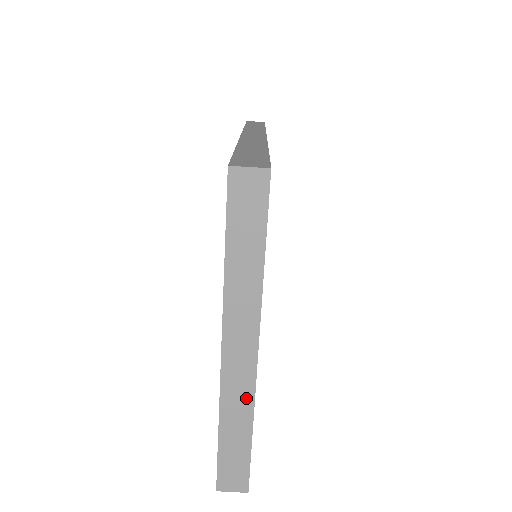
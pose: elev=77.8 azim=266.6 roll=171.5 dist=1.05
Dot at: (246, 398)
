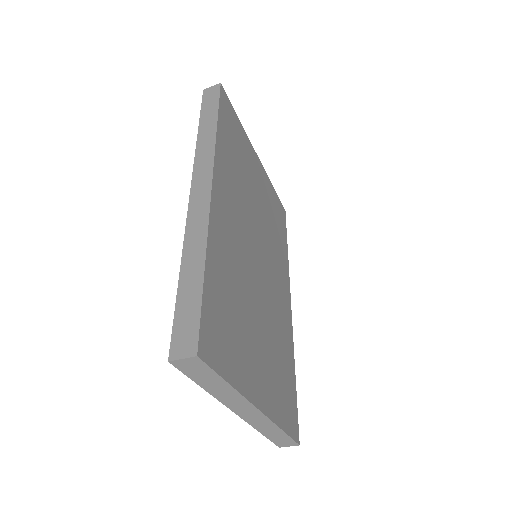
Dot at: (267, 423)
